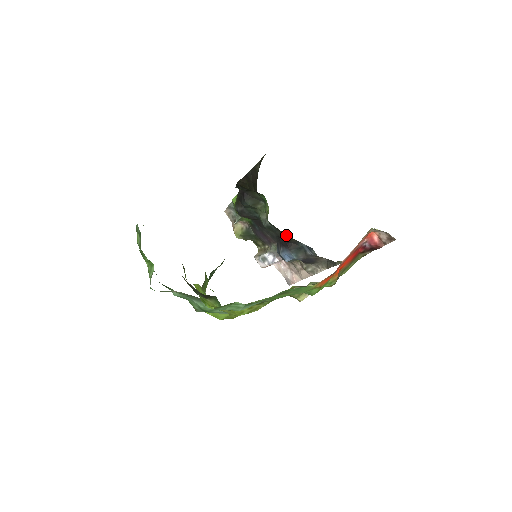
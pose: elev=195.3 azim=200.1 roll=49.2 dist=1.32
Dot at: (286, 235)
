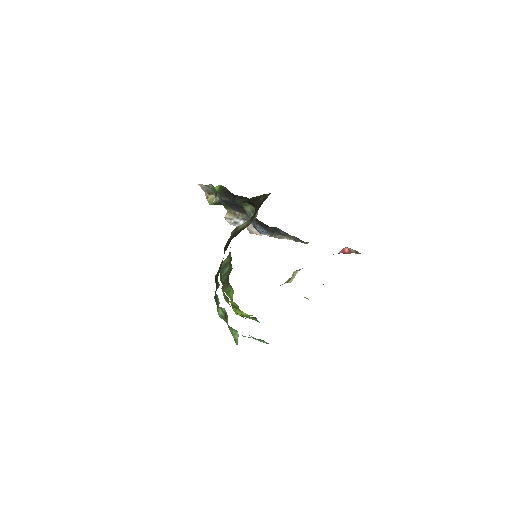
Dot at: occluded
